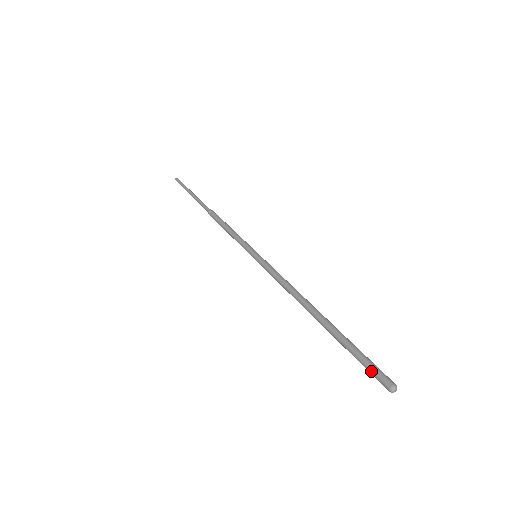
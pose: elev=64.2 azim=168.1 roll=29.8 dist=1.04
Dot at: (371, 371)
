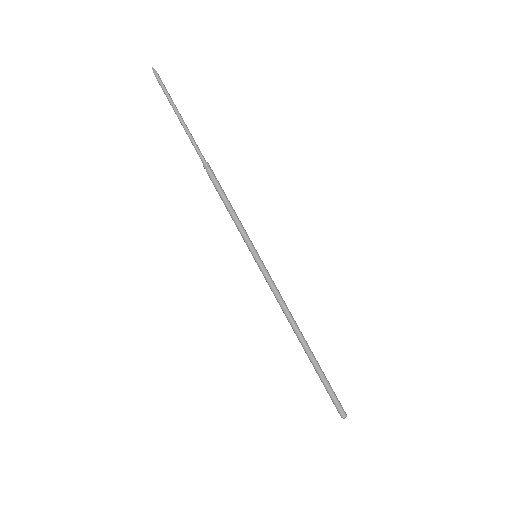
Dot at: (335, 402)
